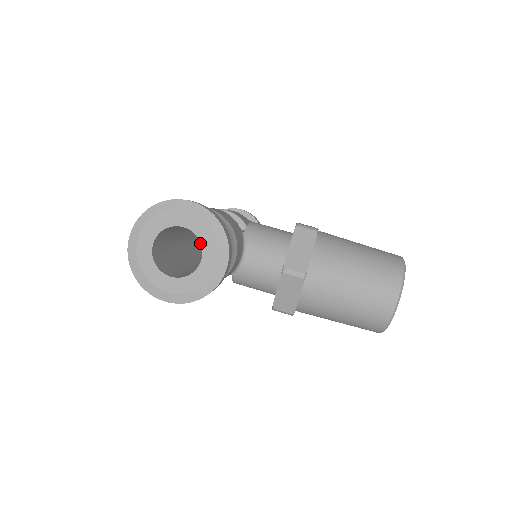
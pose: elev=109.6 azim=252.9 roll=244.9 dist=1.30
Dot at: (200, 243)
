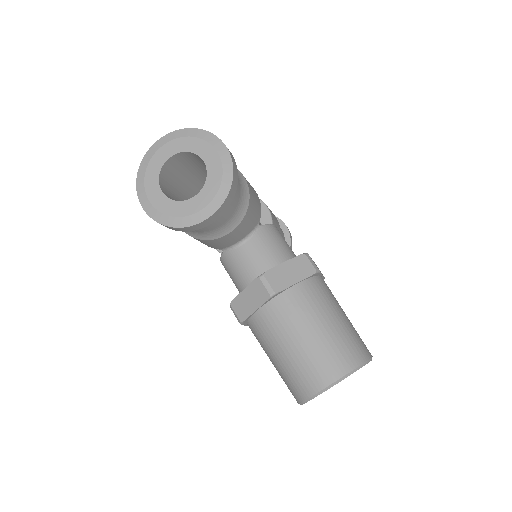
Dot at: occluded
